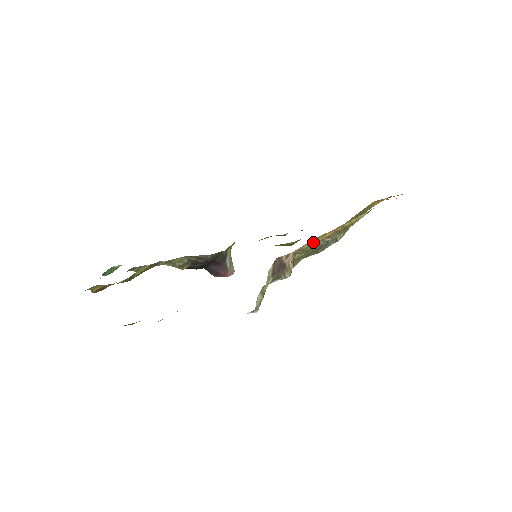
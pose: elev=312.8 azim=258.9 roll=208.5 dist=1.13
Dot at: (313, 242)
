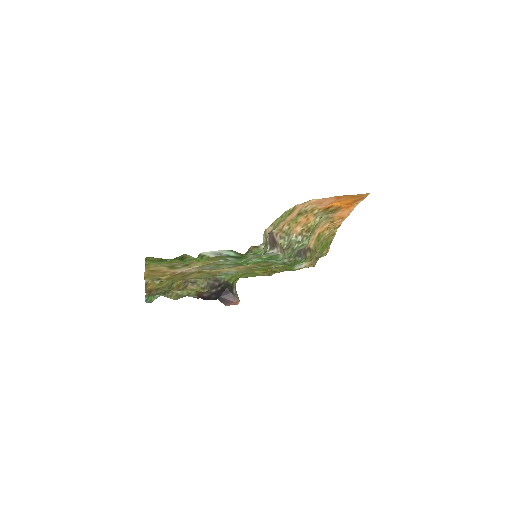
Dot at: (290, 226)
